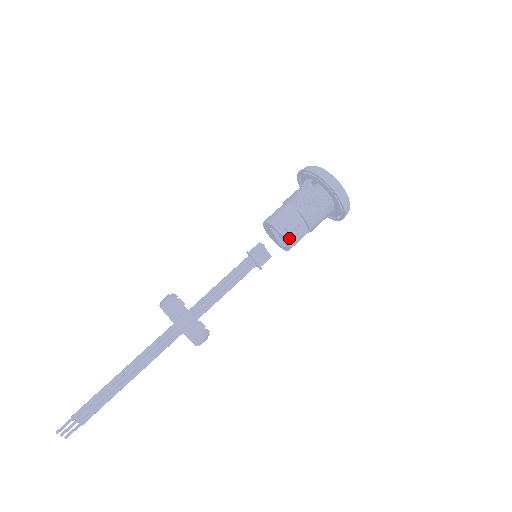
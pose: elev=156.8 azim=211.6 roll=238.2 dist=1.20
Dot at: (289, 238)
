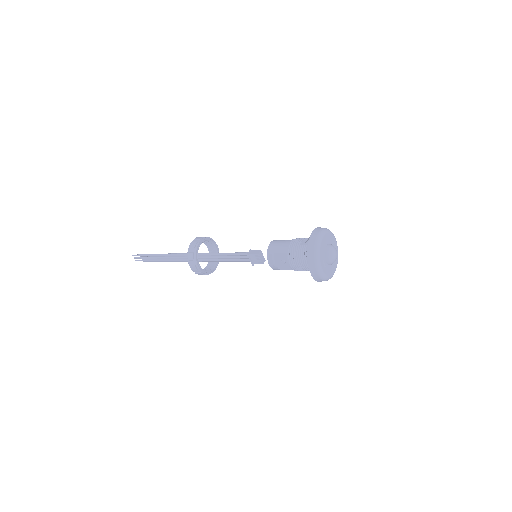
Dot at: occluded
